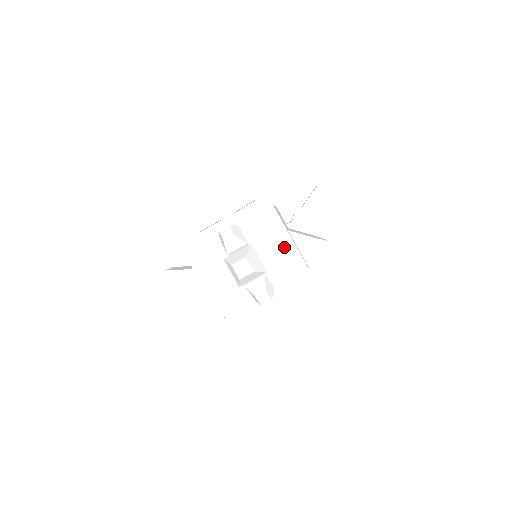
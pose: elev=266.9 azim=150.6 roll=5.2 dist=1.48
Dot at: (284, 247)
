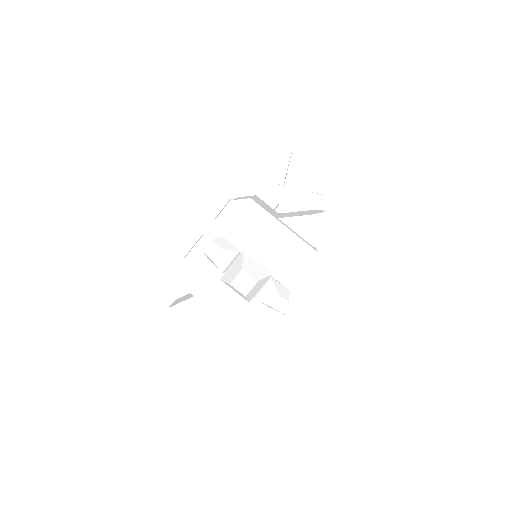
Dot at: (280, 239)
